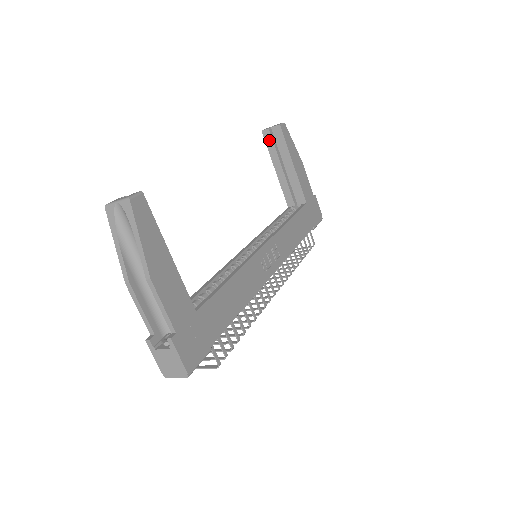
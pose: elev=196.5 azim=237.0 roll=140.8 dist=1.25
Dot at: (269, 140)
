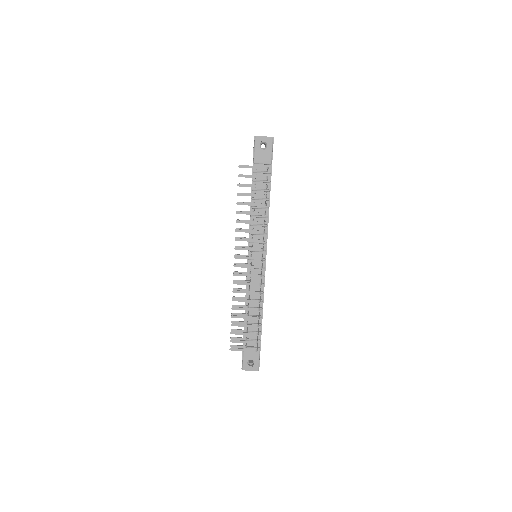
Dot at: occluded
